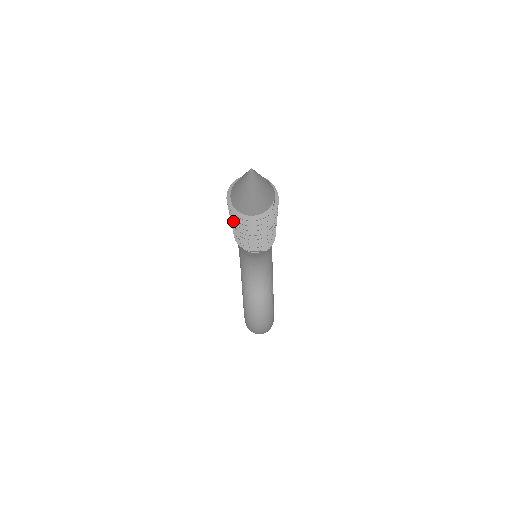
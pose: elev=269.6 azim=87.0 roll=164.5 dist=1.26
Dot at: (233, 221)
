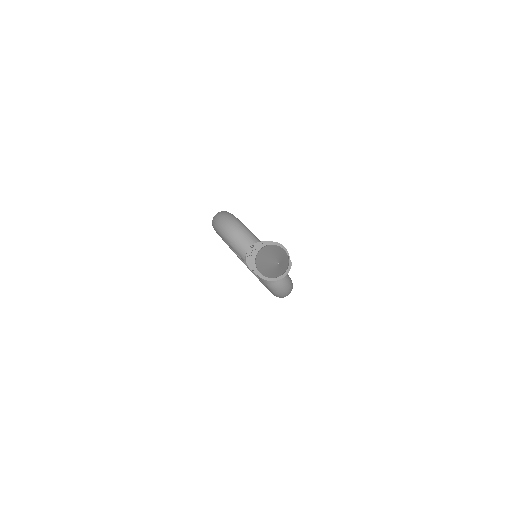
Dot at: occluded
